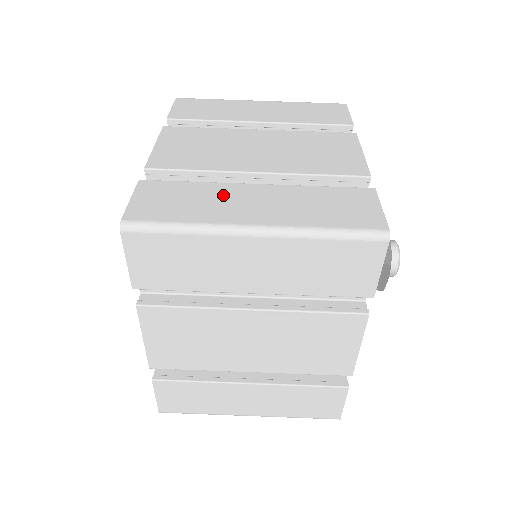
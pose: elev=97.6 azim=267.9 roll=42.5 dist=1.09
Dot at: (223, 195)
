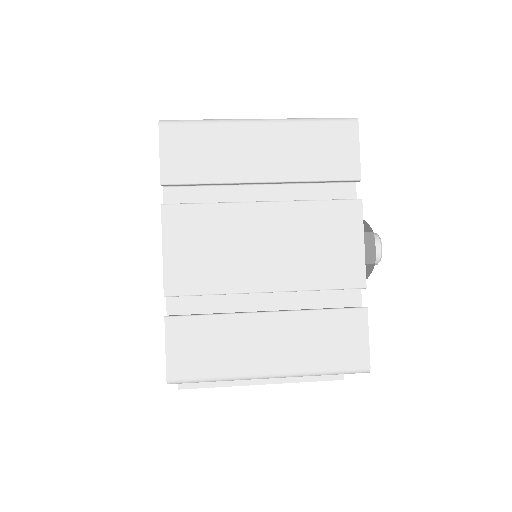
Dot at: occluded
